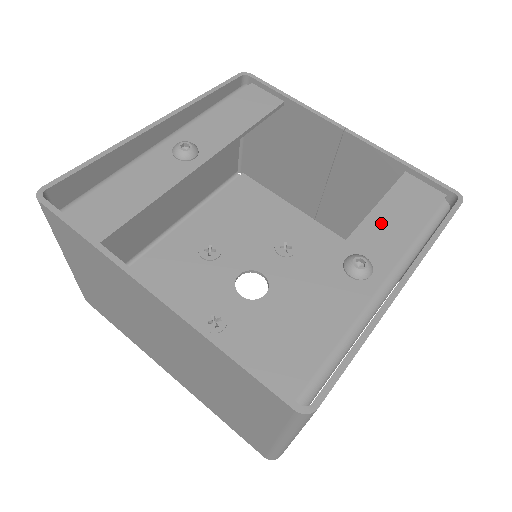
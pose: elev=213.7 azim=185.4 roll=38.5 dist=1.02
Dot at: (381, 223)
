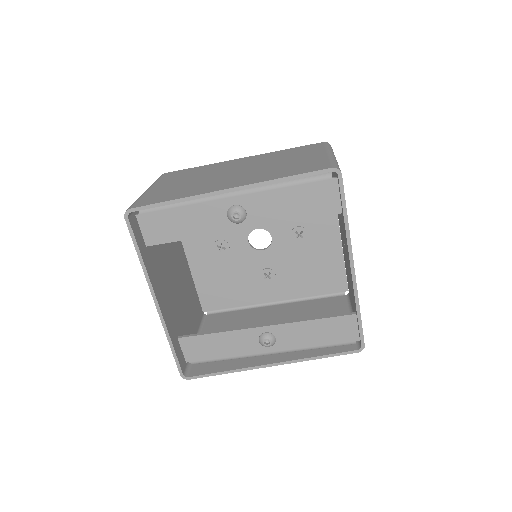
Dot at: (304, 329)
